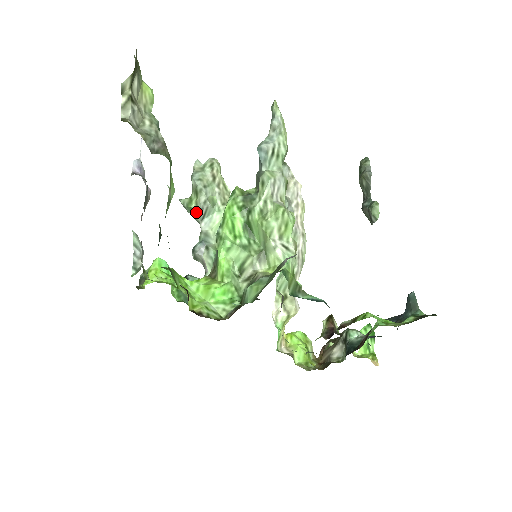
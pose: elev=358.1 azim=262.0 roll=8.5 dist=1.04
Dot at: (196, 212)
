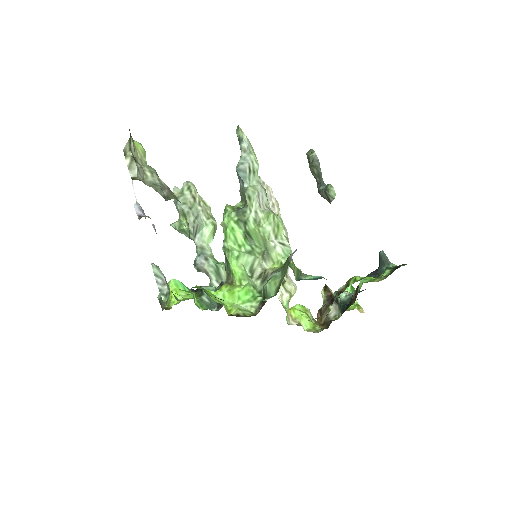
Dot at: occluded
